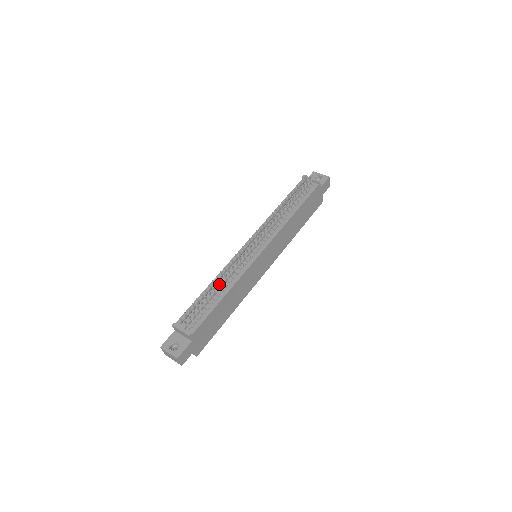
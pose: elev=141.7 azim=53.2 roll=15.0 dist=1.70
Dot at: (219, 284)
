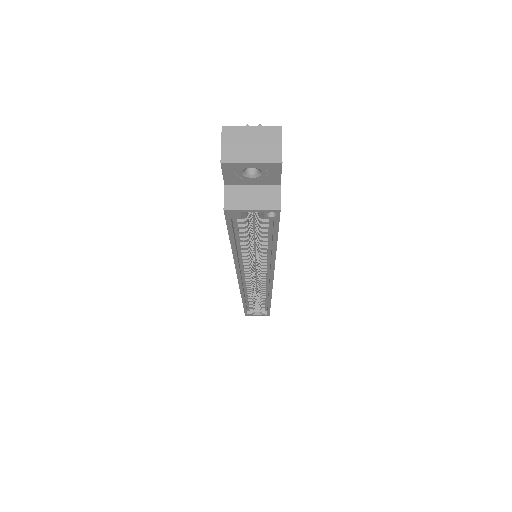
Dot at: occluded
